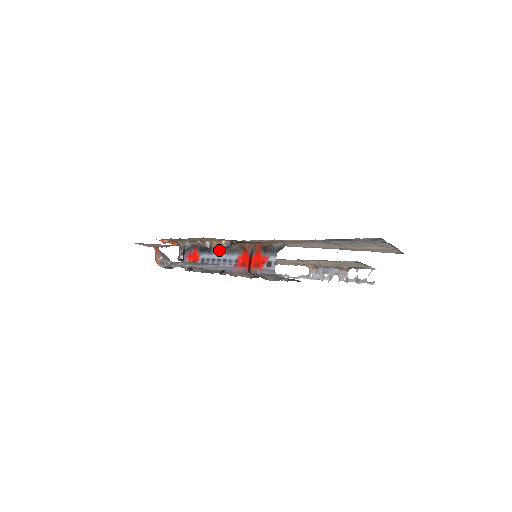
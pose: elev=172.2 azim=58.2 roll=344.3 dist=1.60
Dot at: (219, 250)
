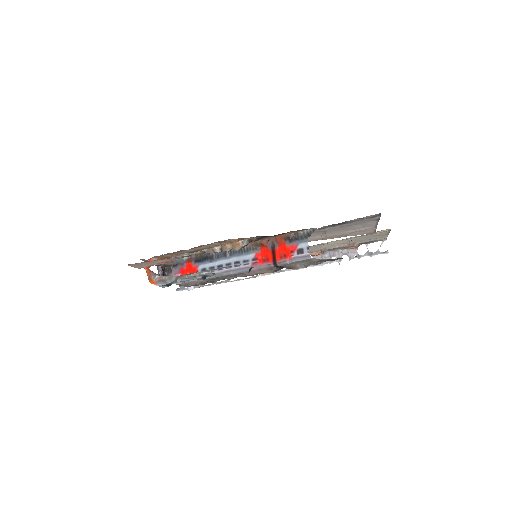
Dot at: (225, 255)
